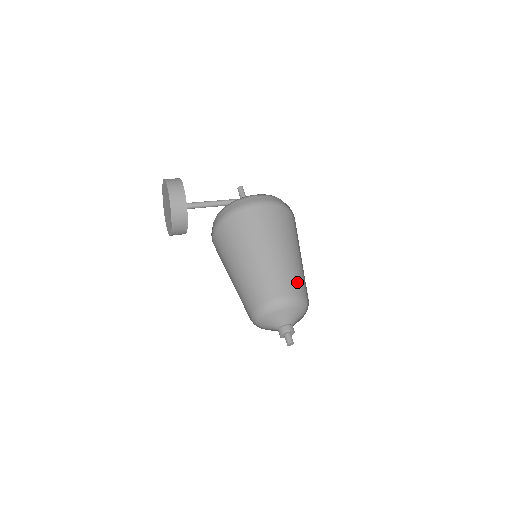
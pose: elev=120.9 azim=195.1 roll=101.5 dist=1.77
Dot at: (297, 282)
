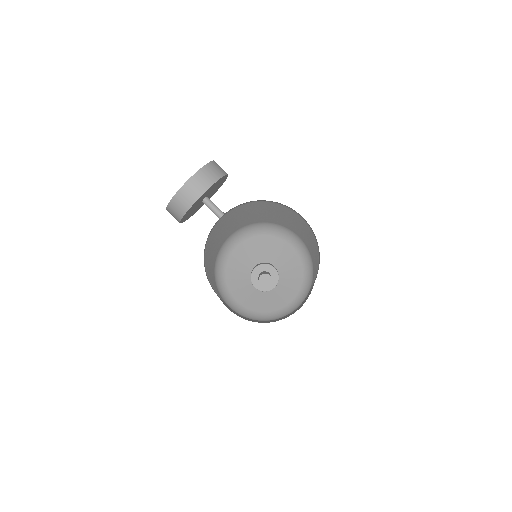
Dot at: (312, 256)
